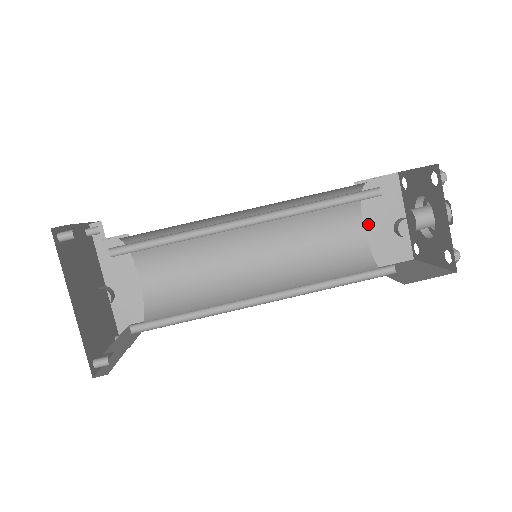
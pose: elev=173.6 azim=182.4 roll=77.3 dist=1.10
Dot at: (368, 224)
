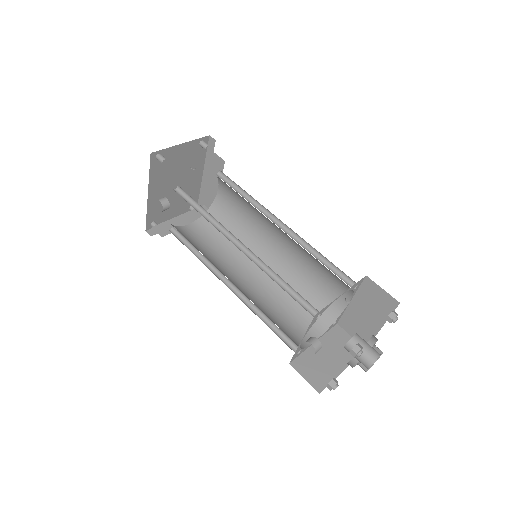
Dot at: (355, 304)
